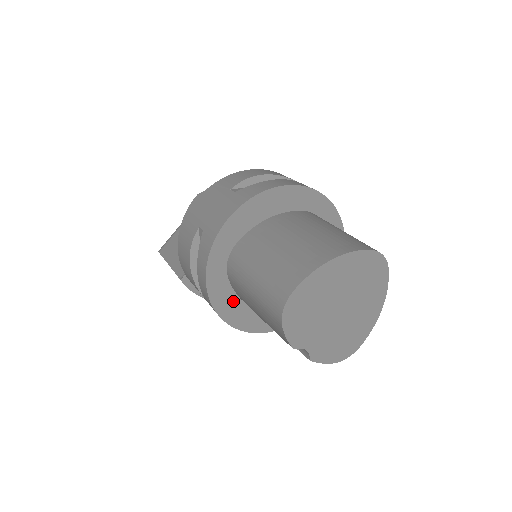
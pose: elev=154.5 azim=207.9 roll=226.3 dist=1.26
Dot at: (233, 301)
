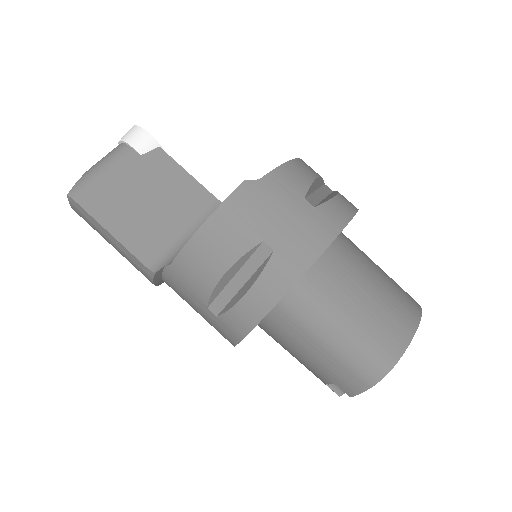
Dot at: occluded
